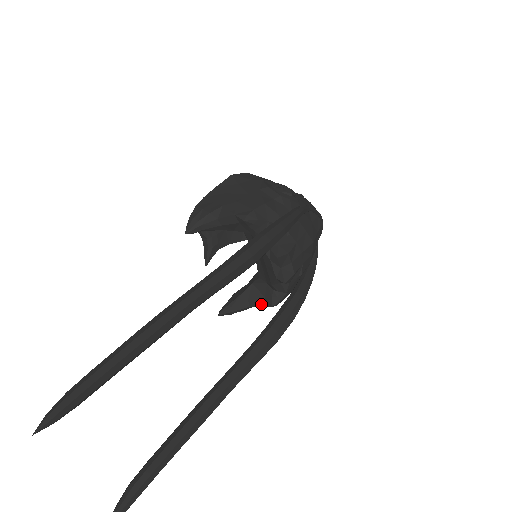
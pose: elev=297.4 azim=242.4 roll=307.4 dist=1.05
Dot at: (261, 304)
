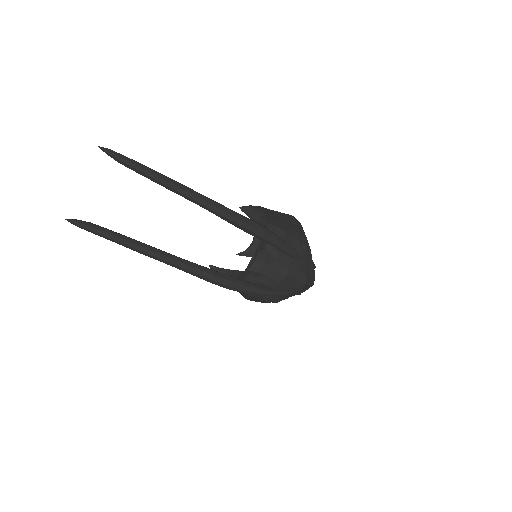
Dot at: occluded
